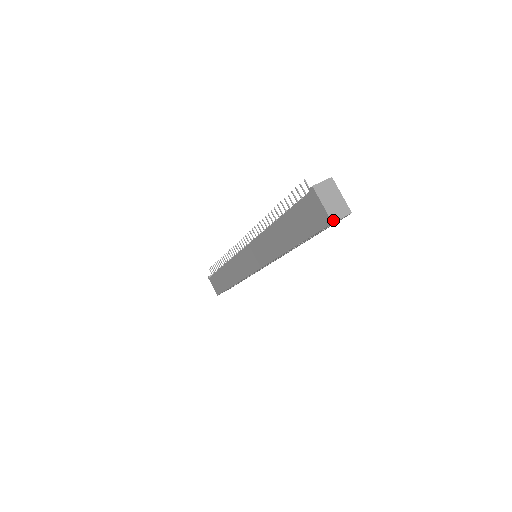
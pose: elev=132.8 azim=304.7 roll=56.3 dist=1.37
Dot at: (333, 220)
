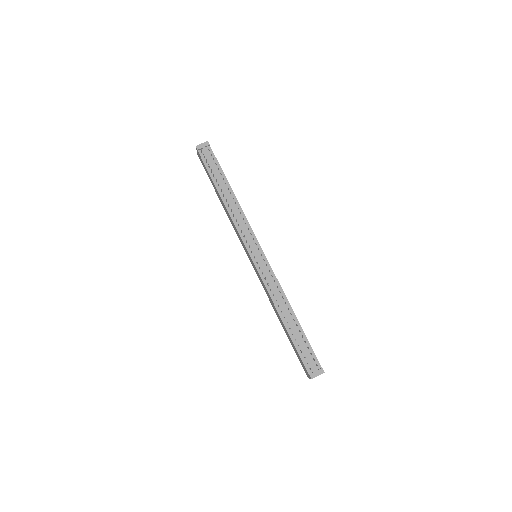
Dot at: occluded
